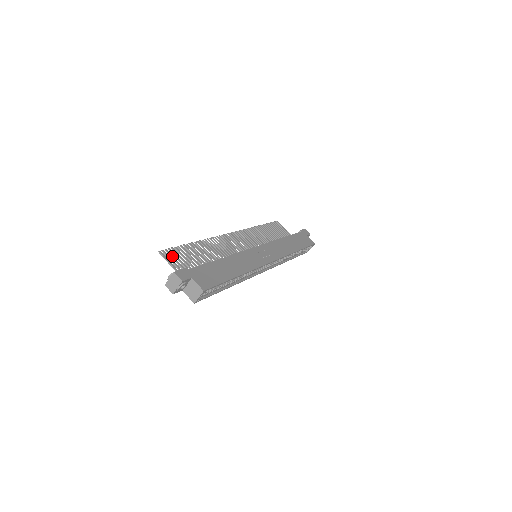
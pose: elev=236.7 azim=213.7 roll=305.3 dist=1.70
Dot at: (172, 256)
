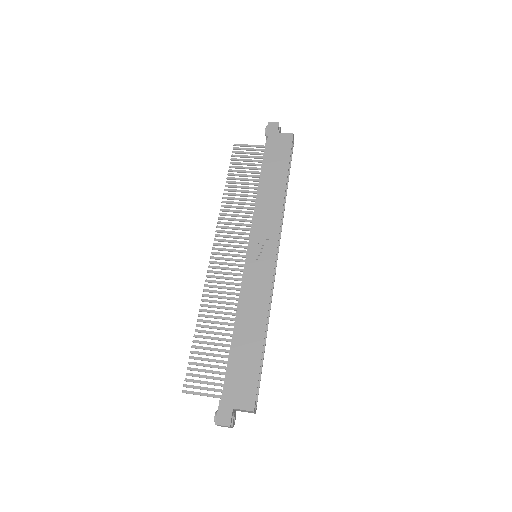
Dot at: (196, 382)
